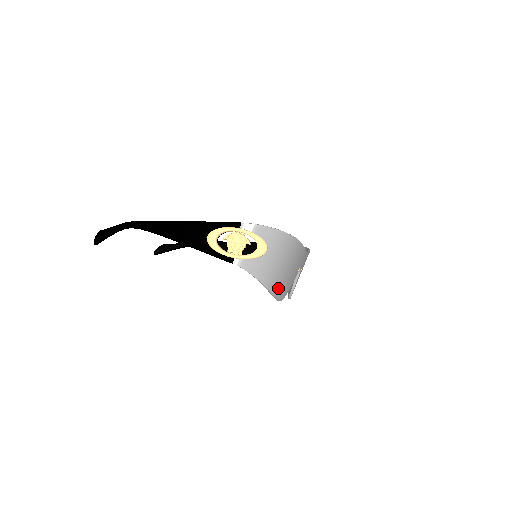
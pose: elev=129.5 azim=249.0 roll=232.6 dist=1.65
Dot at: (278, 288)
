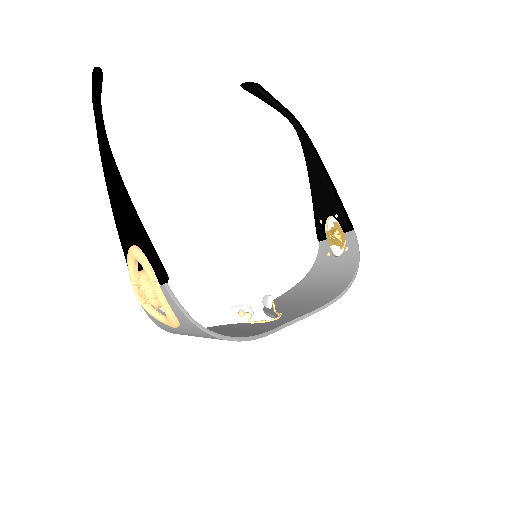
Dot at: occluded
